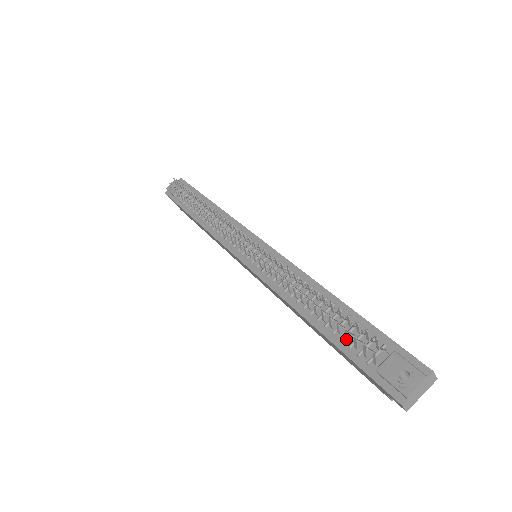
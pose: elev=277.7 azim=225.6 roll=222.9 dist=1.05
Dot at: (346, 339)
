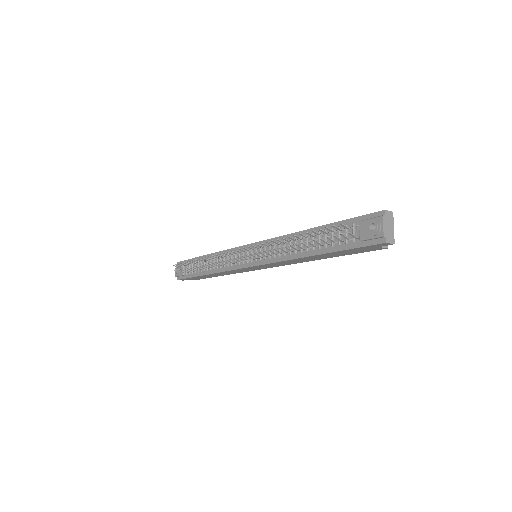
Dot at: (333, 243)
